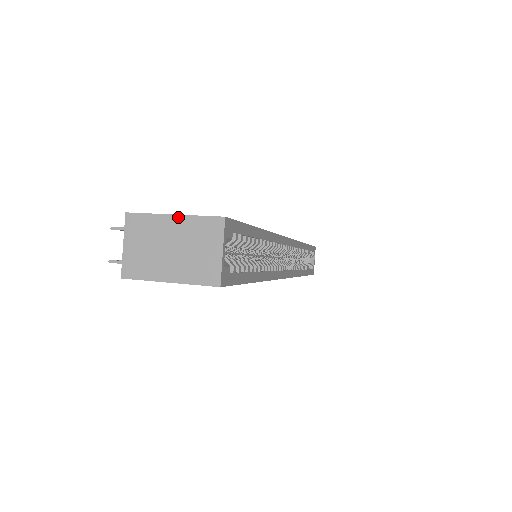
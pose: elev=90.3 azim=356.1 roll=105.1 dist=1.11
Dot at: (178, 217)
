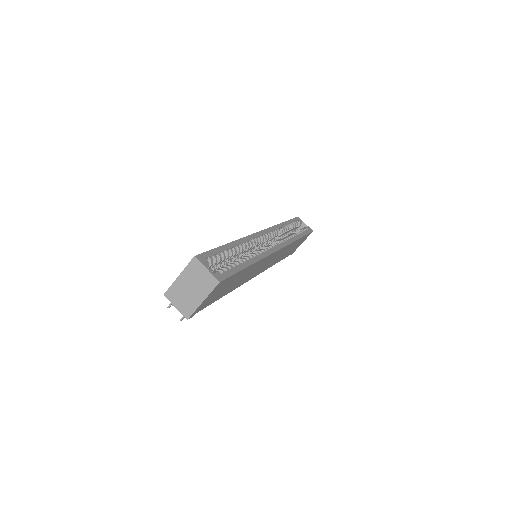
Dot at: (181, 275)
